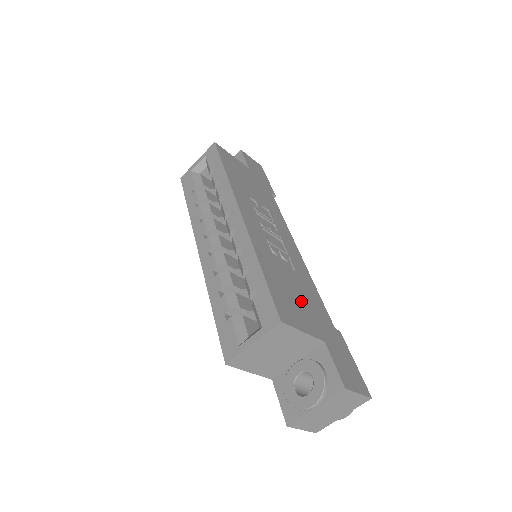
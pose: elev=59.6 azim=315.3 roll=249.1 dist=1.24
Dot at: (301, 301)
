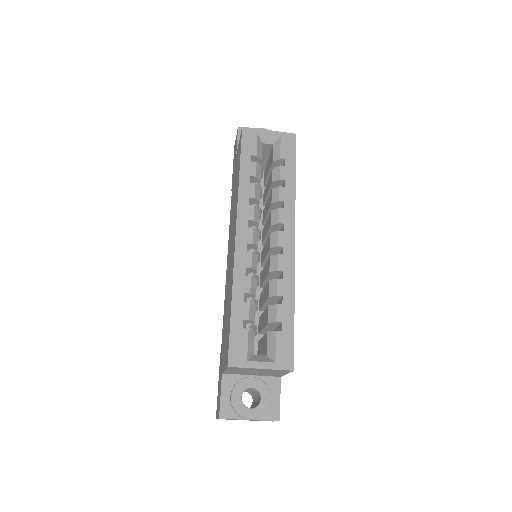
Dot at: occluded
